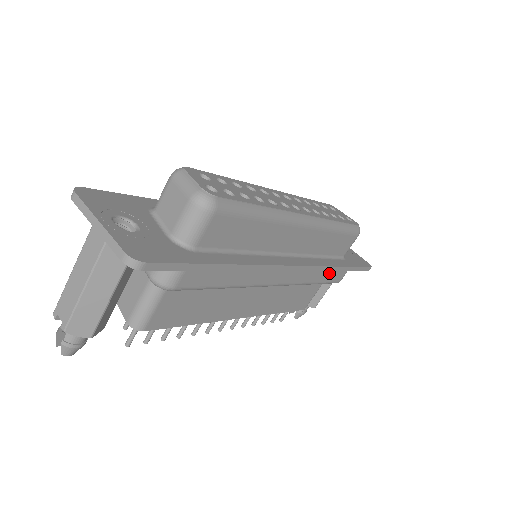
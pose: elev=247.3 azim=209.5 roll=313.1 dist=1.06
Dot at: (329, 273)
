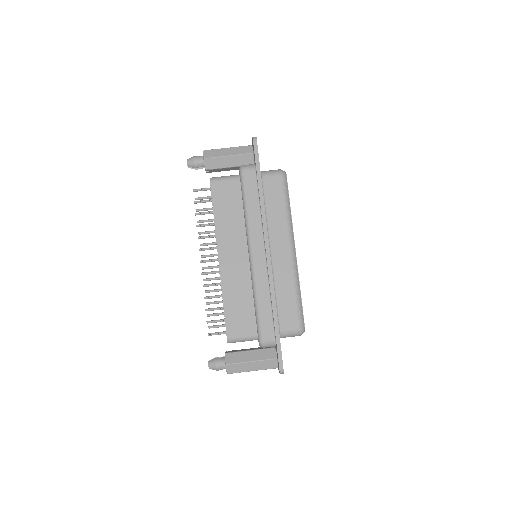
Dot at: (267, 312)
